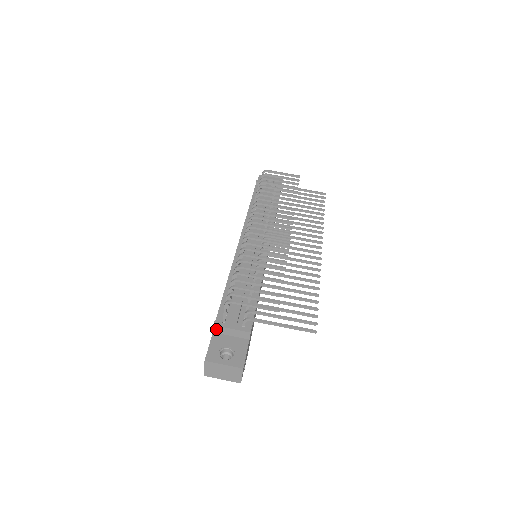
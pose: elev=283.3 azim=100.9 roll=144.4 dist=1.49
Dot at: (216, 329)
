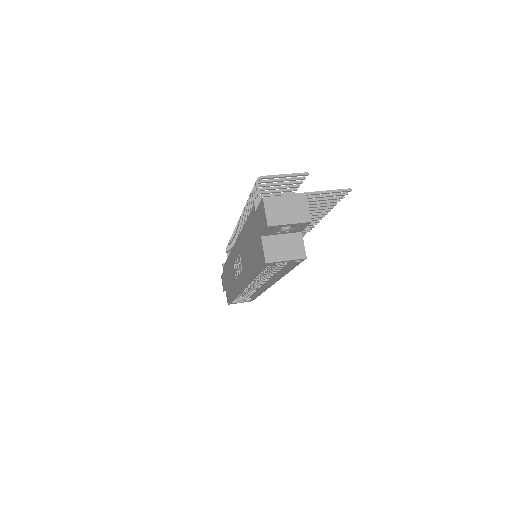
Dot at: (257, 205)
